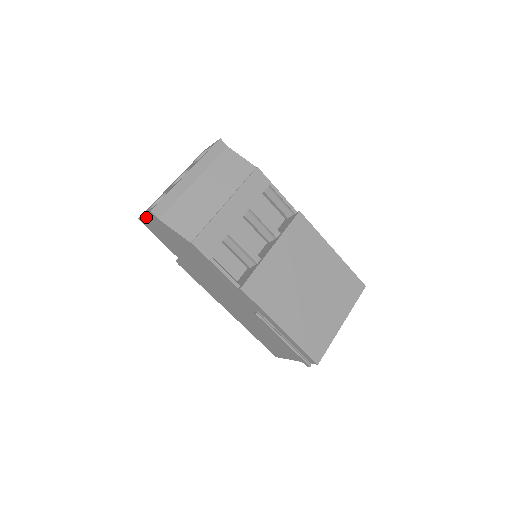
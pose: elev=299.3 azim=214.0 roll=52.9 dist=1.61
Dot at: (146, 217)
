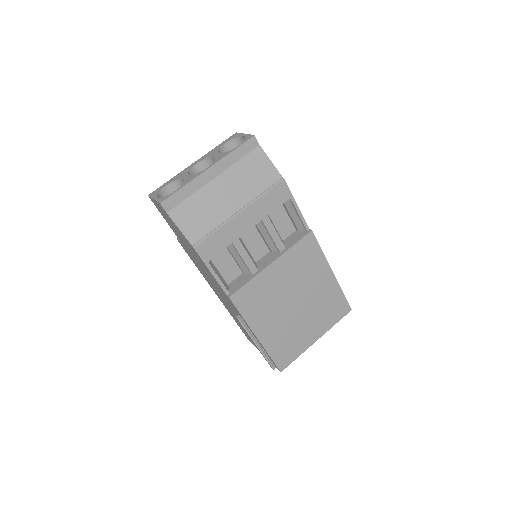
Dot at: (155, 201)
